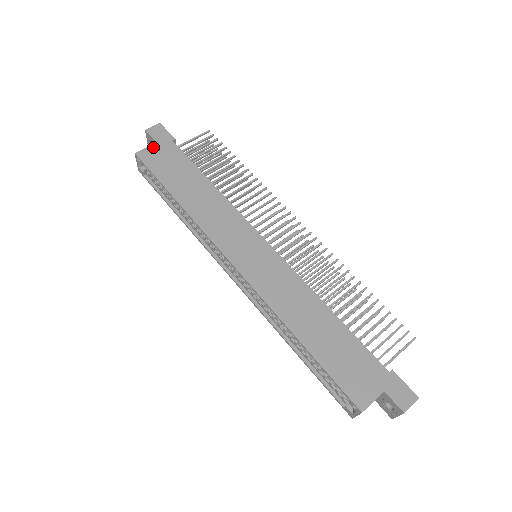
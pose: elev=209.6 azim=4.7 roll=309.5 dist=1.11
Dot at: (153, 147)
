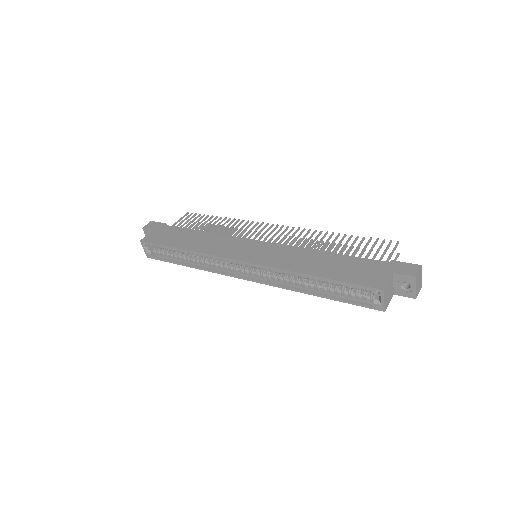
Dot at: (152, 233)
